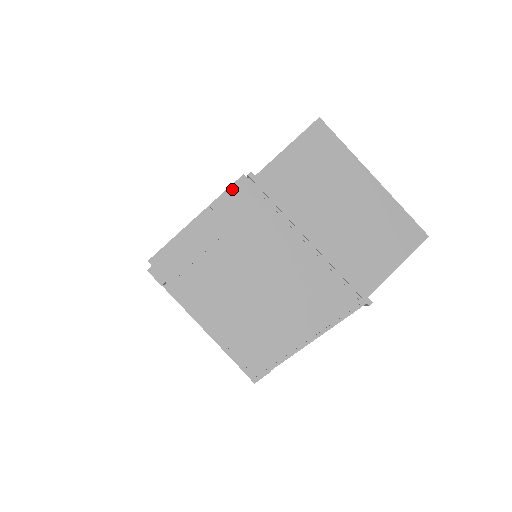
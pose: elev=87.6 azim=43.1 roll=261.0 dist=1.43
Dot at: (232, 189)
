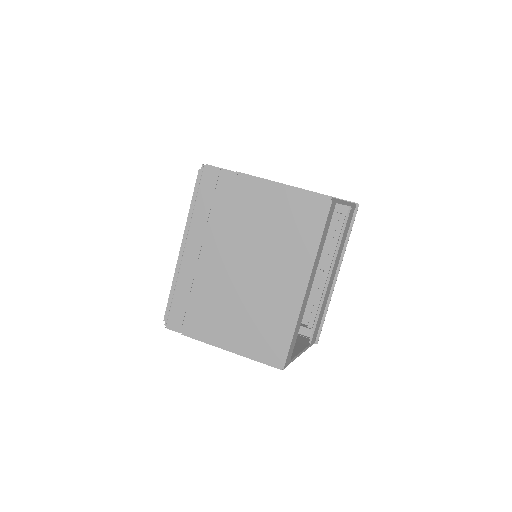
Dot at: occluded
